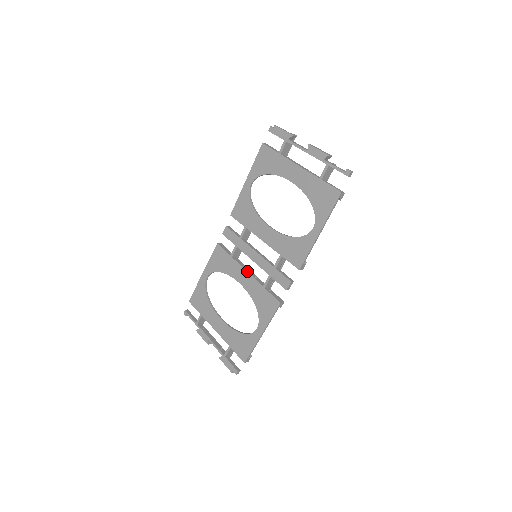
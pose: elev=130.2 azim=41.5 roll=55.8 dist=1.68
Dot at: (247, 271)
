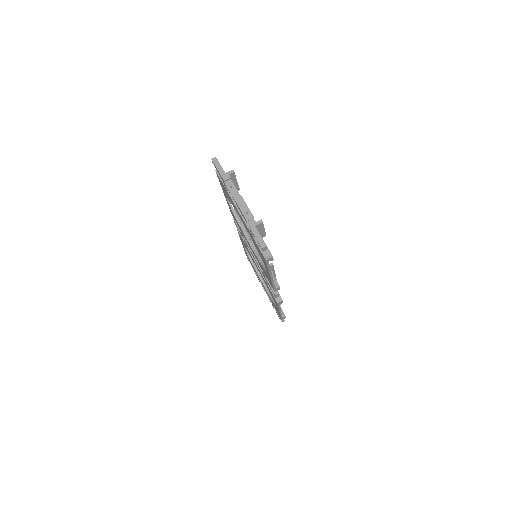
Dot at: (256, 263)
